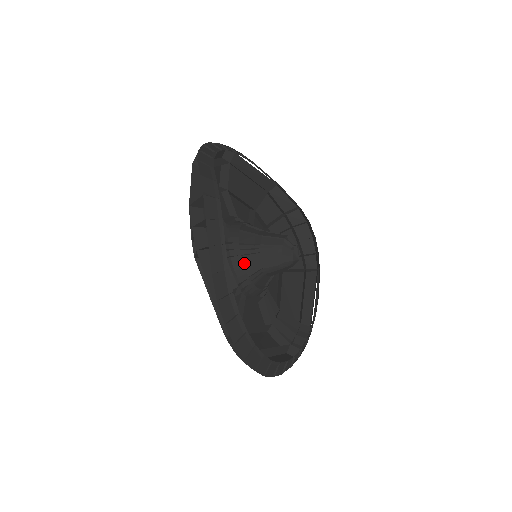
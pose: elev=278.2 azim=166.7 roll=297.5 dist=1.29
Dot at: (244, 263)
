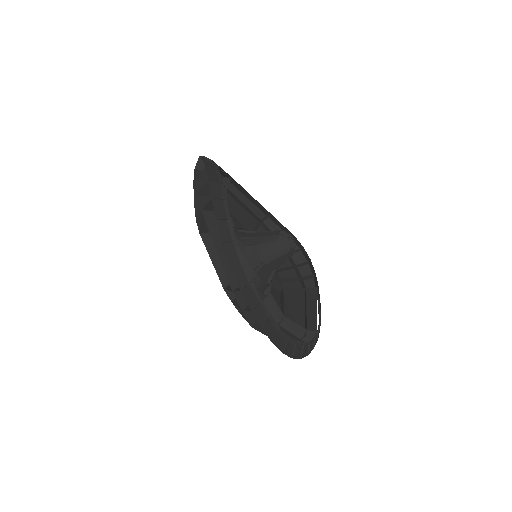
Dot at: (245, 253)
